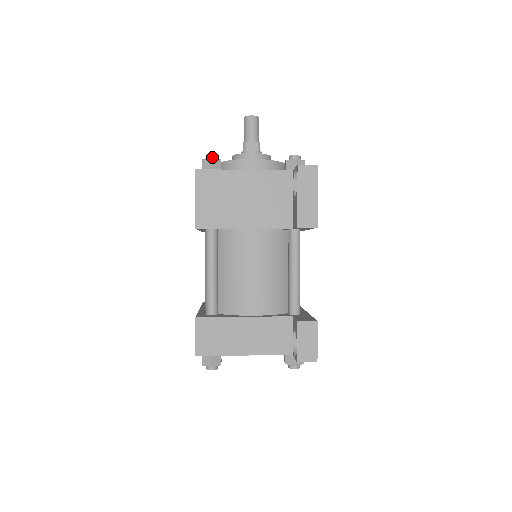
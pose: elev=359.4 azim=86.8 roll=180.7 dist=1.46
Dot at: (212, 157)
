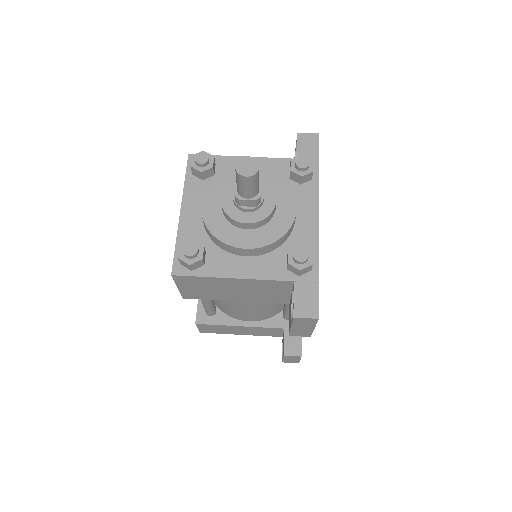
Dot at: (191, 258)
